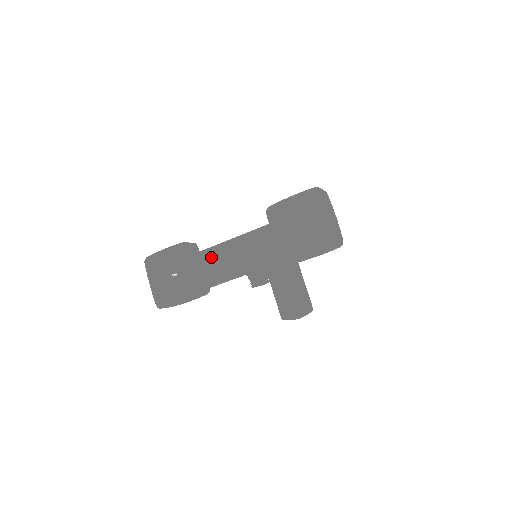
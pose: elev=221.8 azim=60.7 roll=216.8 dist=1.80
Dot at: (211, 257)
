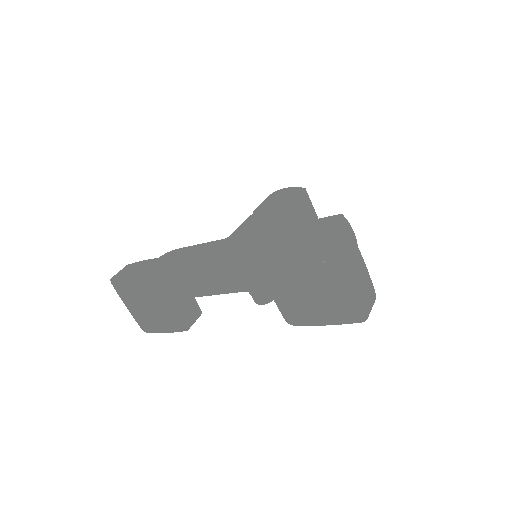
Dot at: (195, 265)
